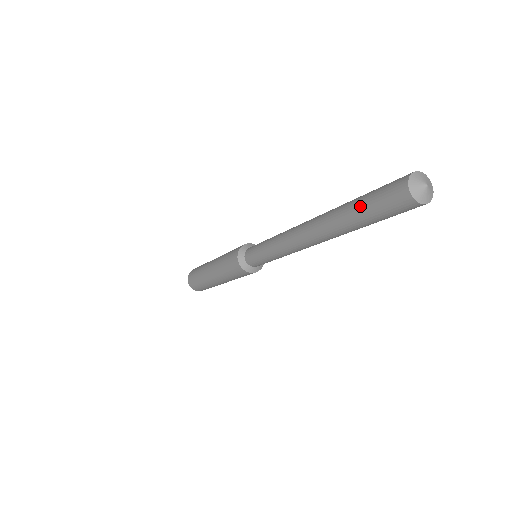
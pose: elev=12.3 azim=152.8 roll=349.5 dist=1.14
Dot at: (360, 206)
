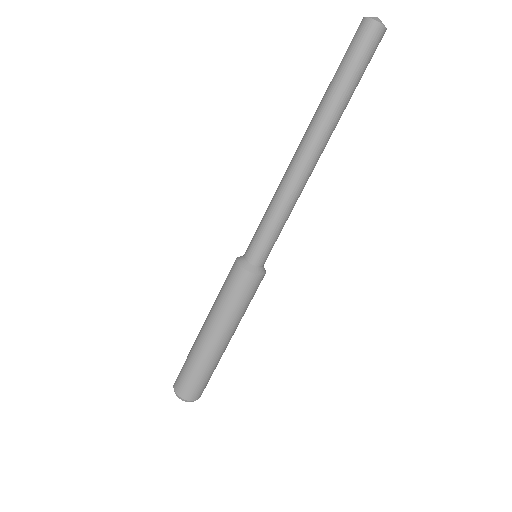
Dot at: (336, 71)
